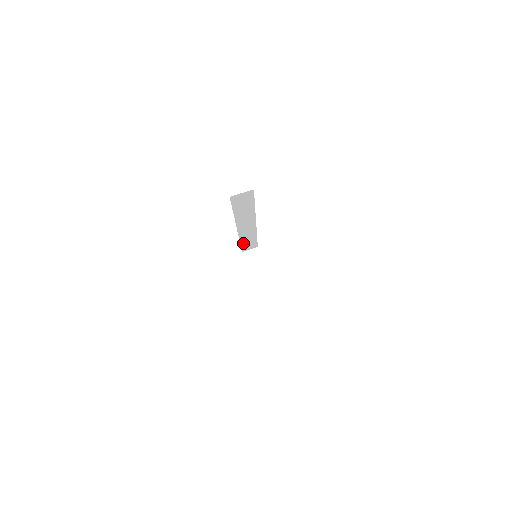
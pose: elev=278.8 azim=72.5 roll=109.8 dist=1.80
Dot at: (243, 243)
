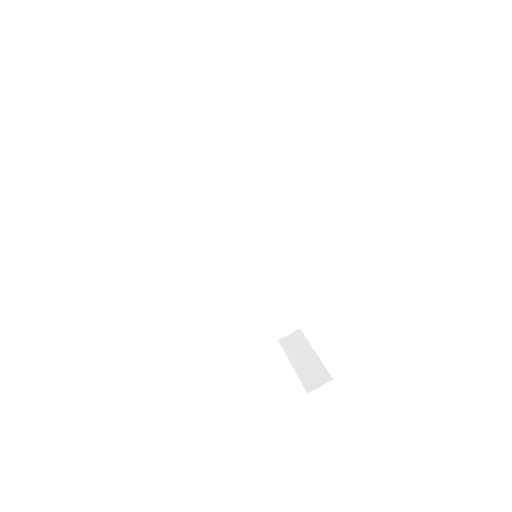
Dot at: (265, 303)
